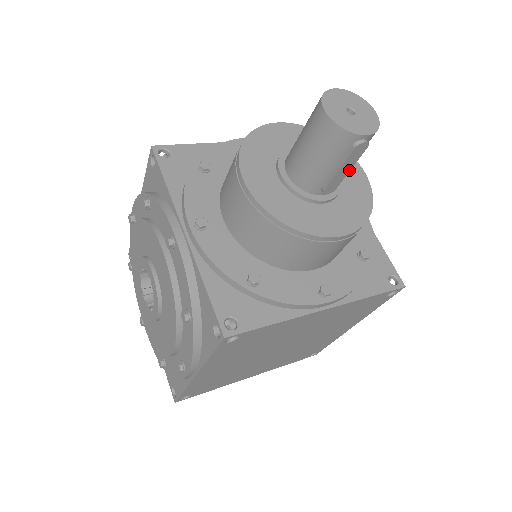
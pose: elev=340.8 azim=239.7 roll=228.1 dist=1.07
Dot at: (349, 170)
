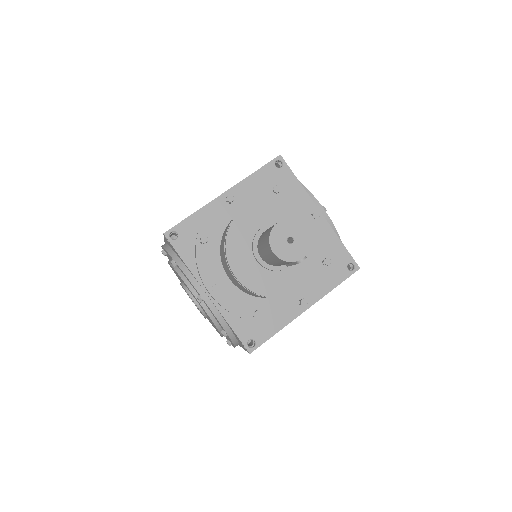
Dot at: occluded
